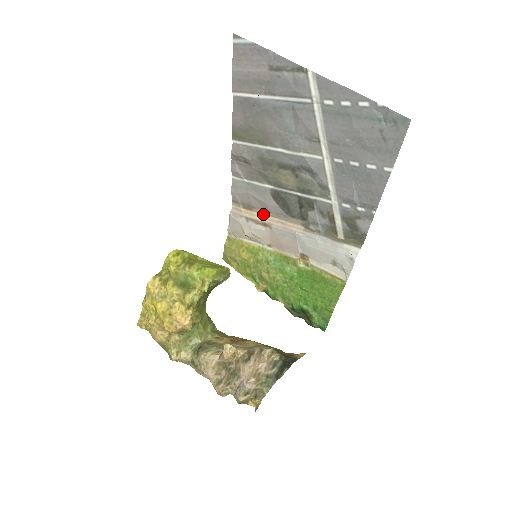
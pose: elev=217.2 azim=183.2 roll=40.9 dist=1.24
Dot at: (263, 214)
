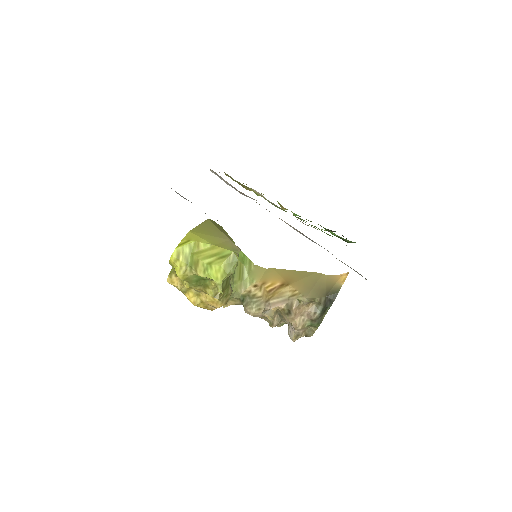
Dot at: occluded
